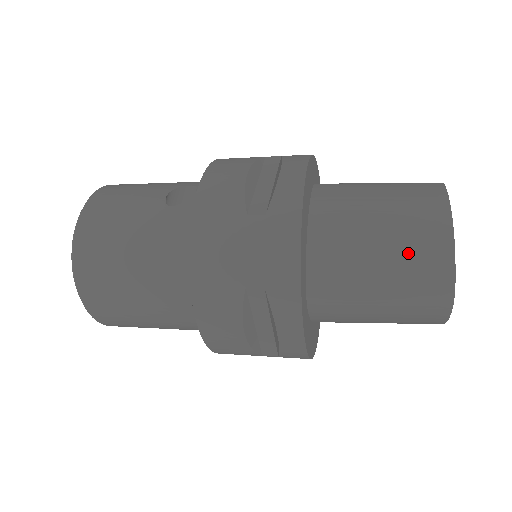
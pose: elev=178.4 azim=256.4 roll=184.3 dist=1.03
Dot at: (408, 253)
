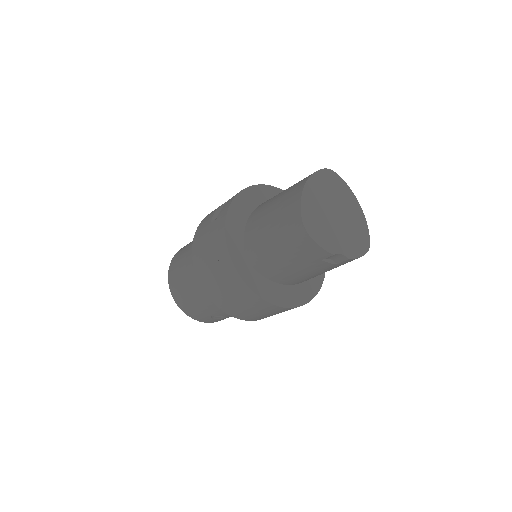
Dot at: (282, 213)
